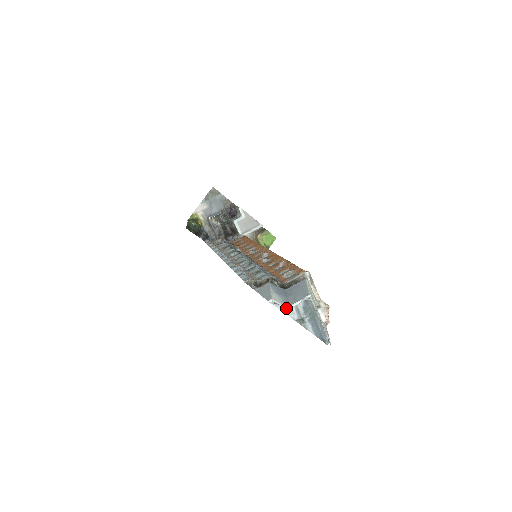
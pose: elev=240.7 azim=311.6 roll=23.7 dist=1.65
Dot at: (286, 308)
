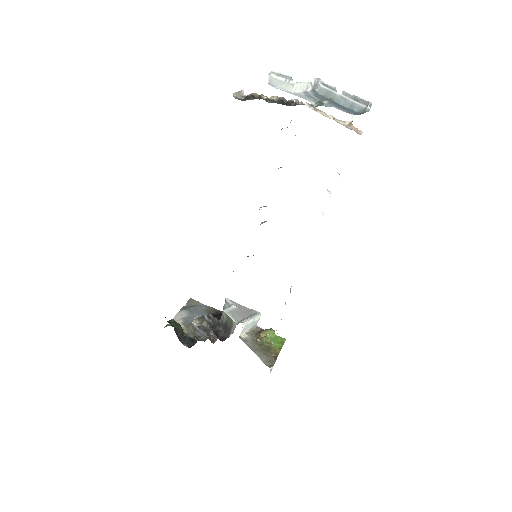
Dot at: (291, 78)
